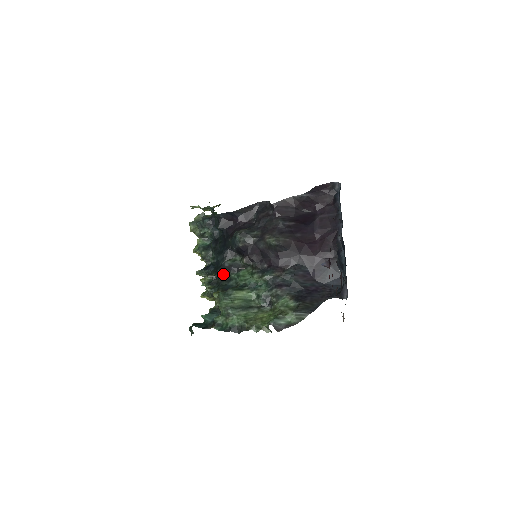
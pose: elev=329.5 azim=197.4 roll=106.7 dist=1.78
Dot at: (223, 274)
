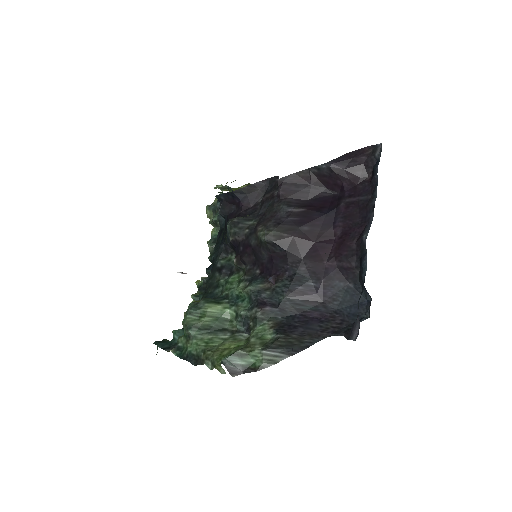
Dot at: (213, 277)
